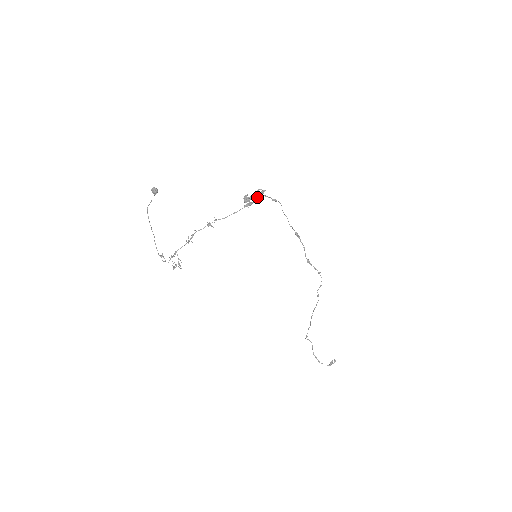
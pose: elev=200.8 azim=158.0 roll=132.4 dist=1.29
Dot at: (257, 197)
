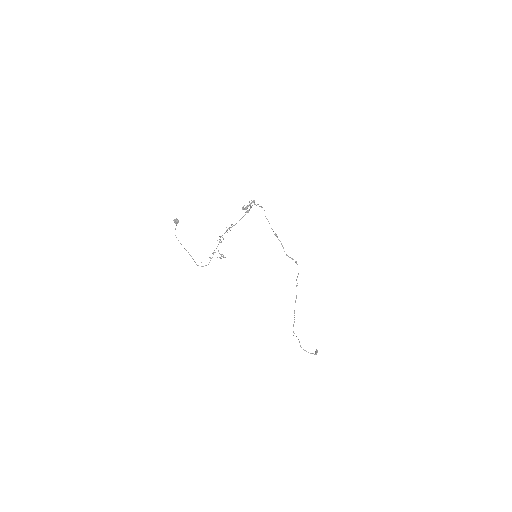
Dot at: (251, 206)
